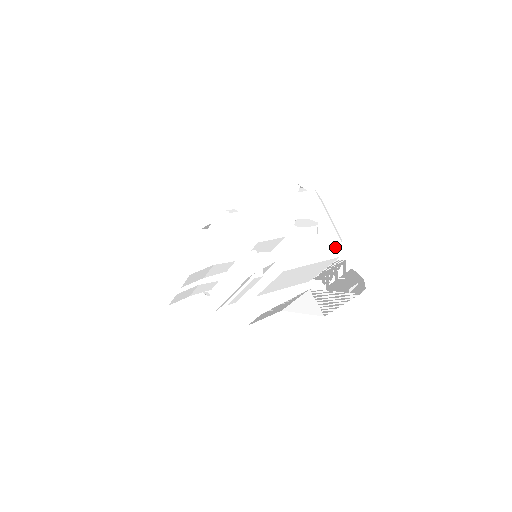
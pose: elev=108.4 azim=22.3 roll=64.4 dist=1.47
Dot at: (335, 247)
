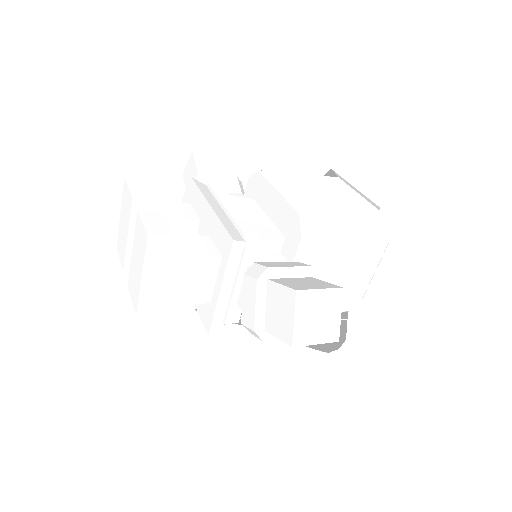
Dot at: (345, 311)
